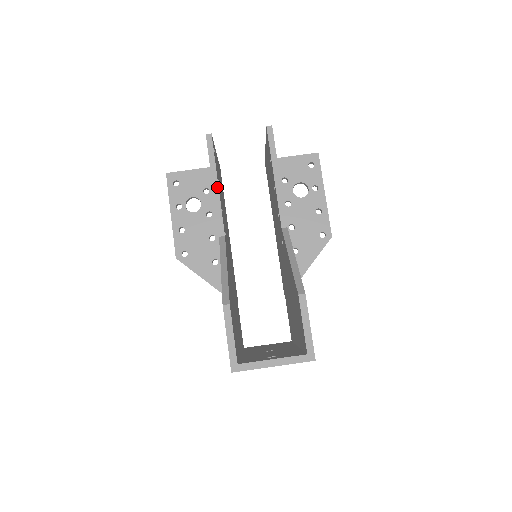
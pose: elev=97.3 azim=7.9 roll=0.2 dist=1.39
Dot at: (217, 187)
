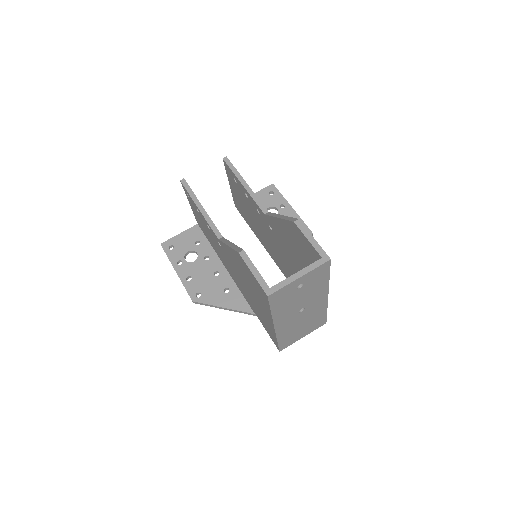
Dot at: (203, 208)
